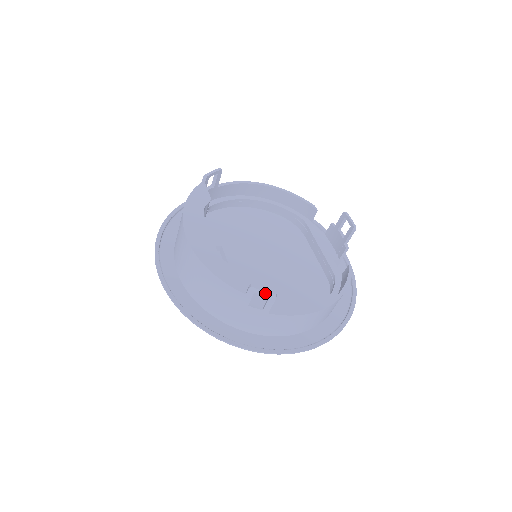
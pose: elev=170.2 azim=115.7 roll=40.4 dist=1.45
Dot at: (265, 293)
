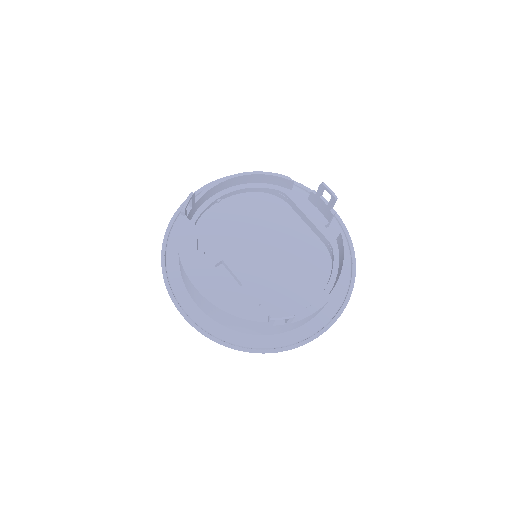
Dot at: (284, 318)
